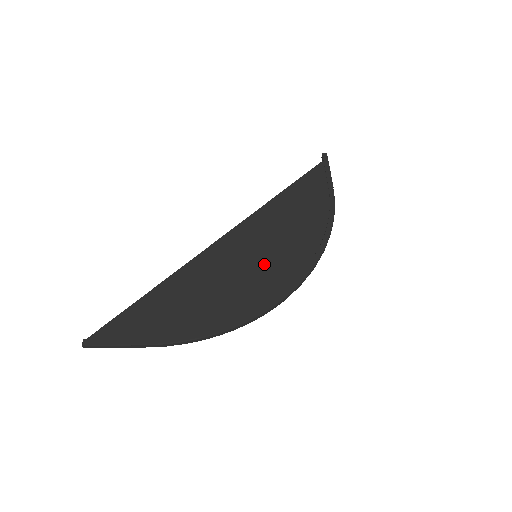
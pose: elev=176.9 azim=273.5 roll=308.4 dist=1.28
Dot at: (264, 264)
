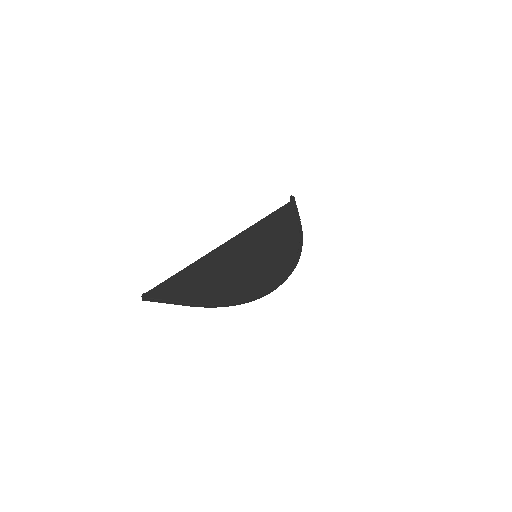
Dot at: (262, 262)
